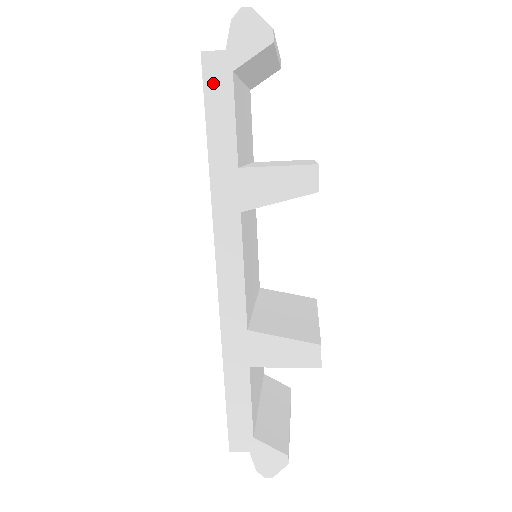
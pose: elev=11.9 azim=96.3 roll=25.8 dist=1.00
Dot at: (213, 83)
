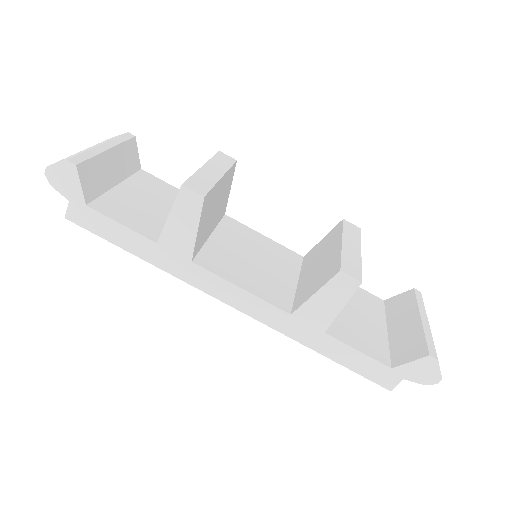
Dot at: (89, 223)
